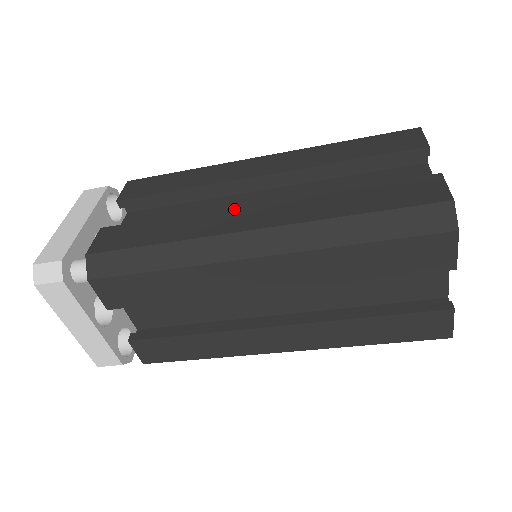
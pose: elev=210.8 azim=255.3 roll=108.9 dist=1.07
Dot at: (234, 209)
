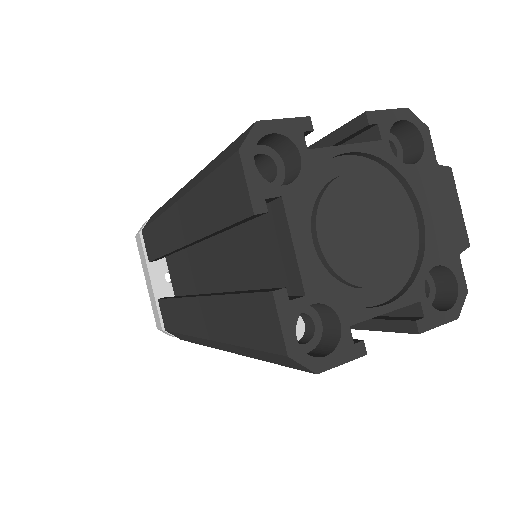
Dot at: (190, 302)
